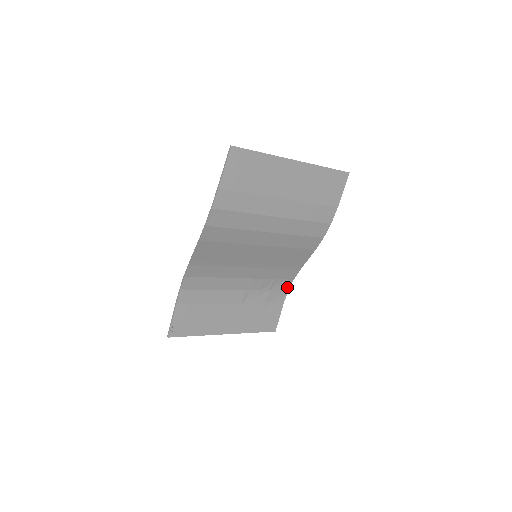
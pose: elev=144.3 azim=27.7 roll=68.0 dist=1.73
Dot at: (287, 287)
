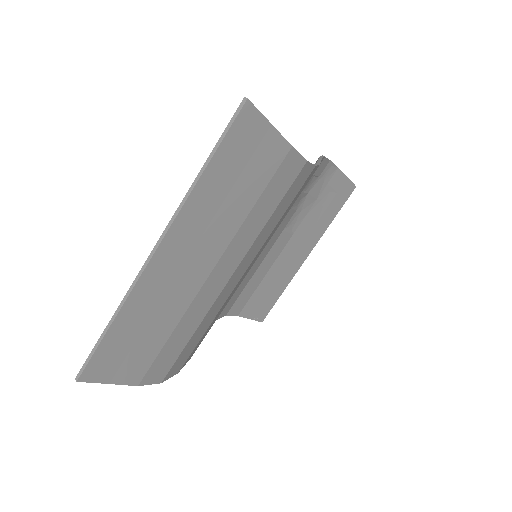
Dot at: (325, 164)
